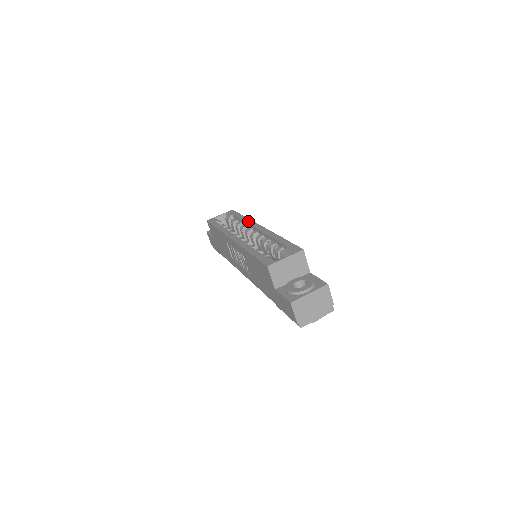
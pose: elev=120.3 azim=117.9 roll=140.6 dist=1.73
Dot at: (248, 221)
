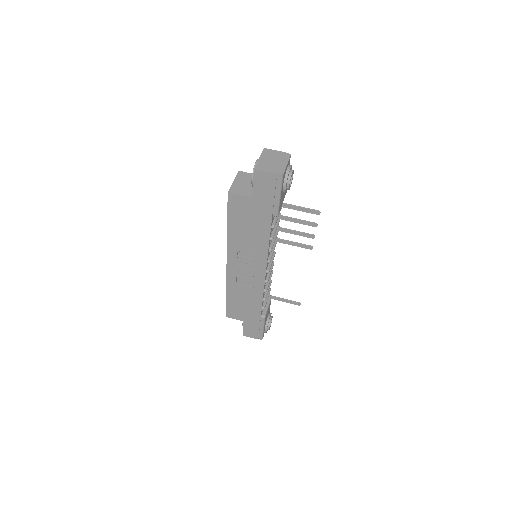
Dot at: occluded
